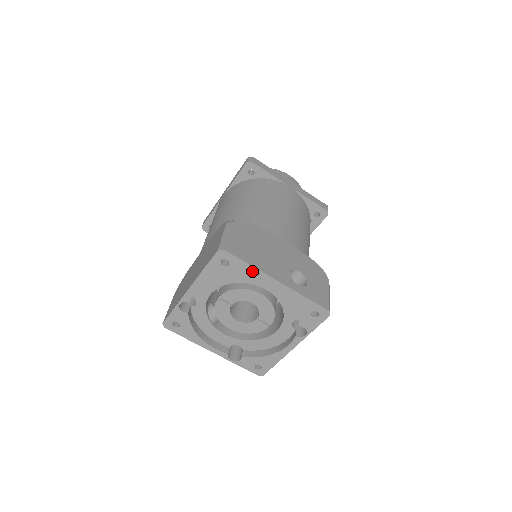
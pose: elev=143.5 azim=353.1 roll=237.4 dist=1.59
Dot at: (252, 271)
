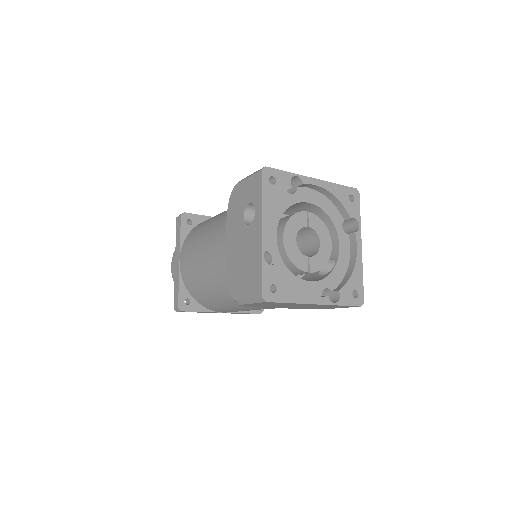
Dot at: occluded
